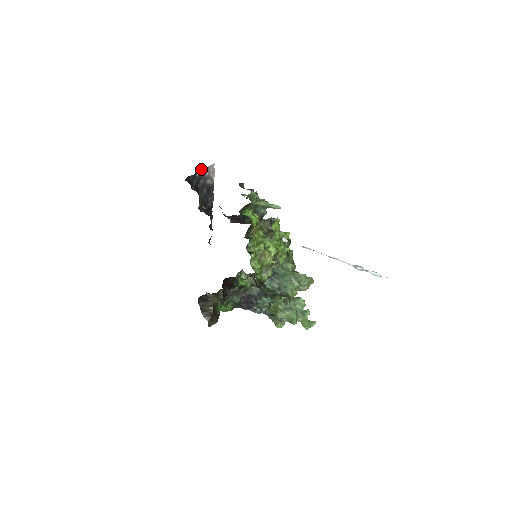
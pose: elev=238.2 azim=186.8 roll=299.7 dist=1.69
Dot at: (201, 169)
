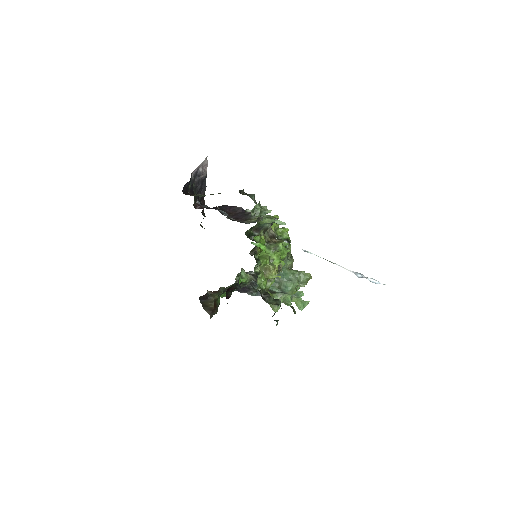
Dot at: occluded
